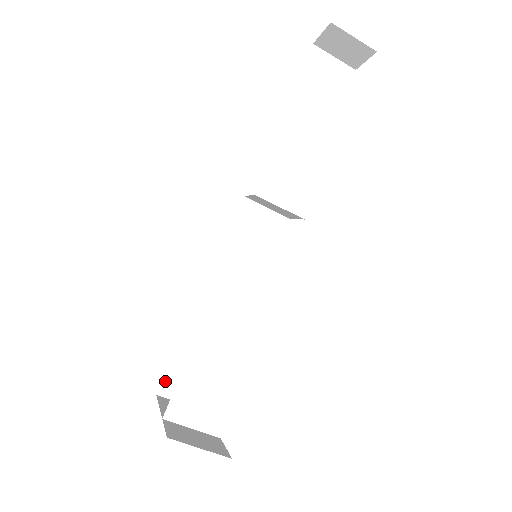
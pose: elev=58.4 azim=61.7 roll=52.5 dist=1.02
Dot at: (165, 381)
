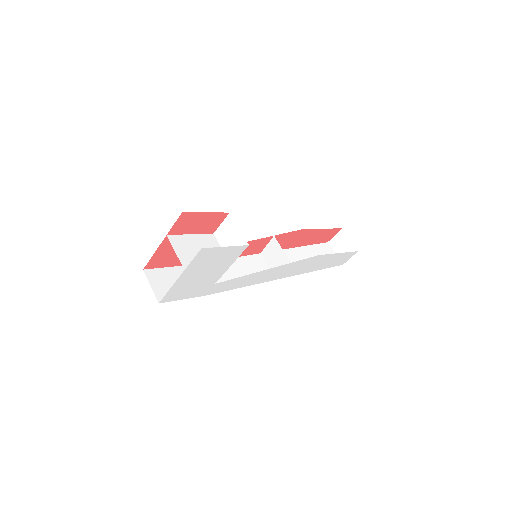
Dot at: (154, 270)
